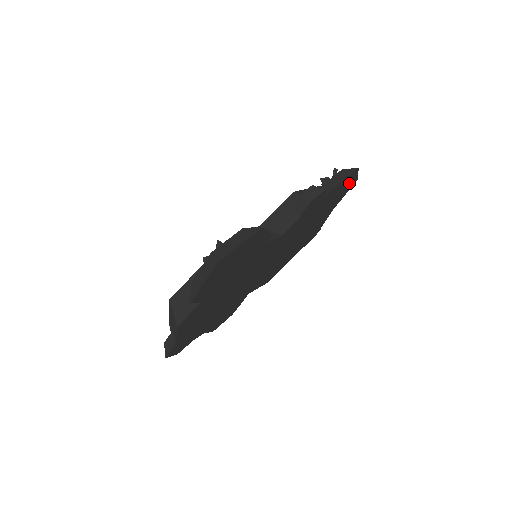
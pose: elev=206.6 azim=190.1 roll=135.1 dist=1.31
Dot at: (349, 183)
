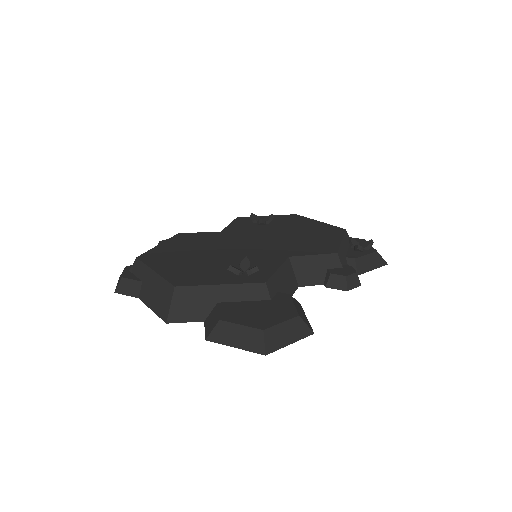
Dot at: occluded
